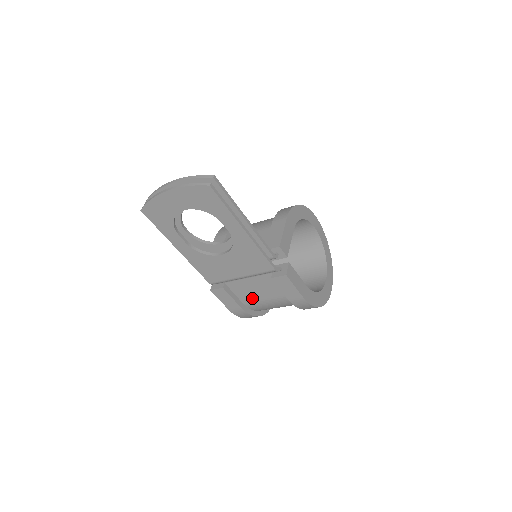
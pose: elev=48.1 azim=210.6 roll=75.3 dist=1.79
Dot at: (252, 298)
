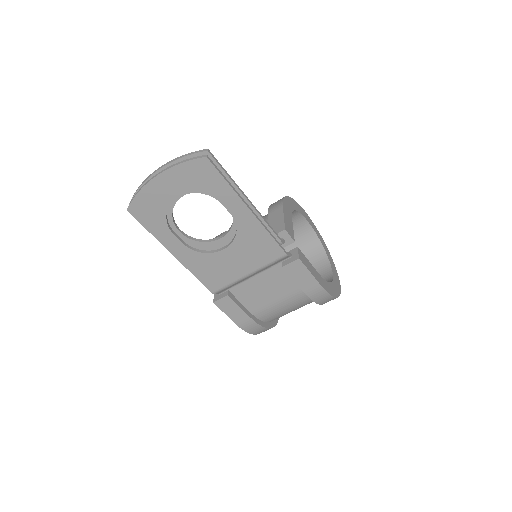
Dot at: (261, 303)
